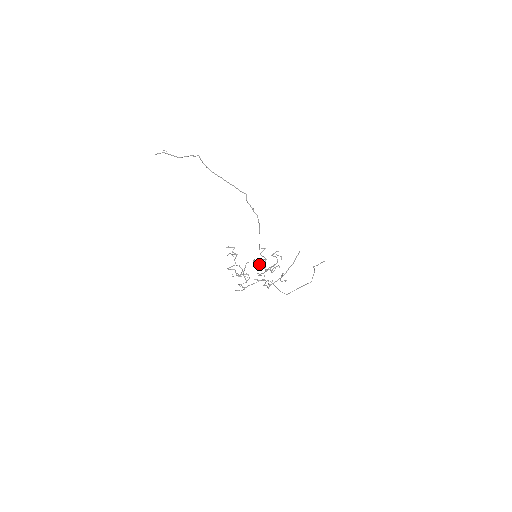
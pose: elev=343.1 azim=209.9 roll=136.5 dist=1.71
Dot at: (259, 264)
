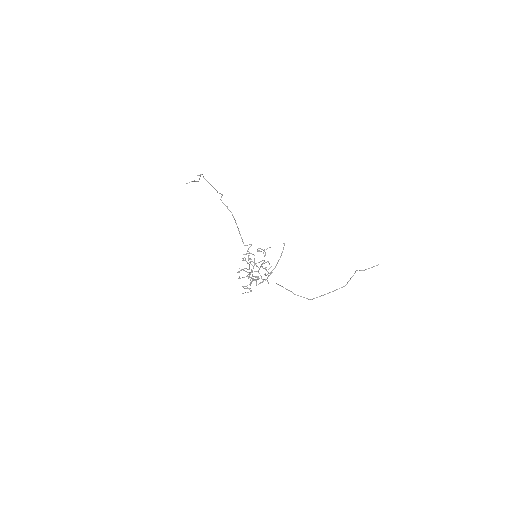
Dot at: (250, 262)
